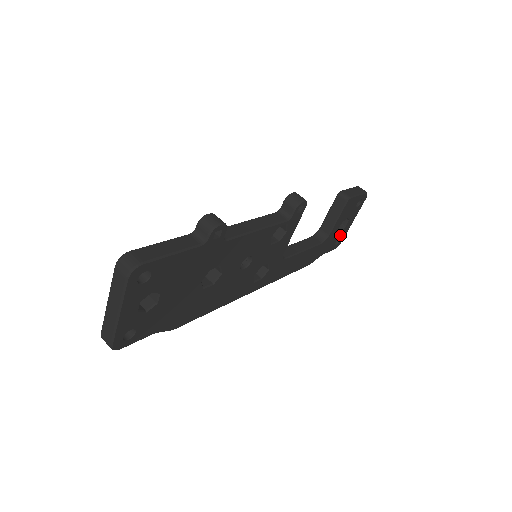
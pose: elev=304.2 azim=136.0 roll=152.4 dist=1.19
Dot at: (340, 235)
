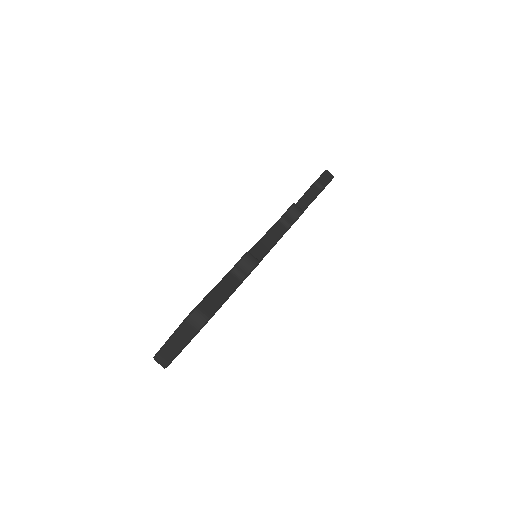
Dot at: occluded
